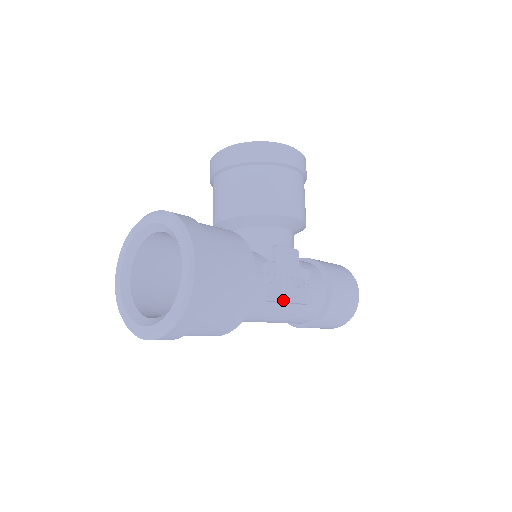
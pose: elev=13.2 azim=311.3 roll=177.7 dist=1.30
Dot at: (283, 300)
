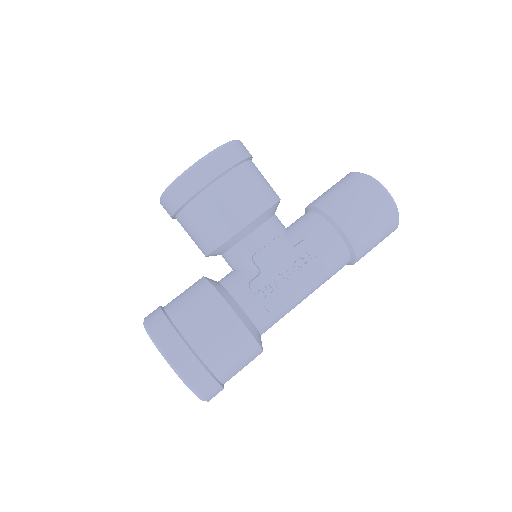
Dot at: (290, 297)
